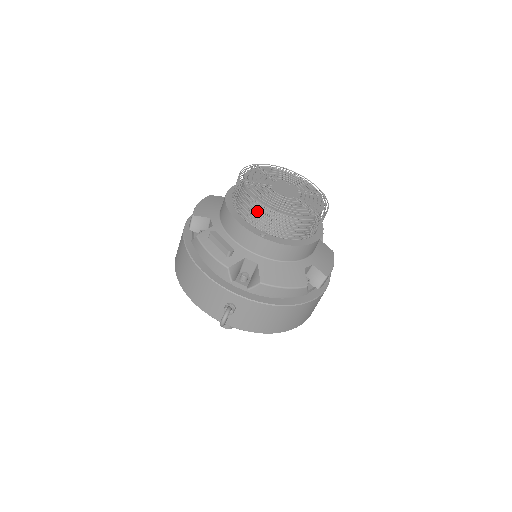
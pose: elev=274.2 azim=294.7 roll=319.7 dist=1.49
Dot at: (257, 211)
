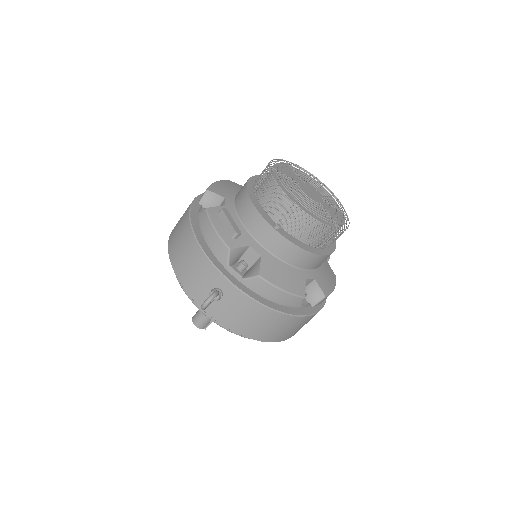
Dot at: (278, 201)
